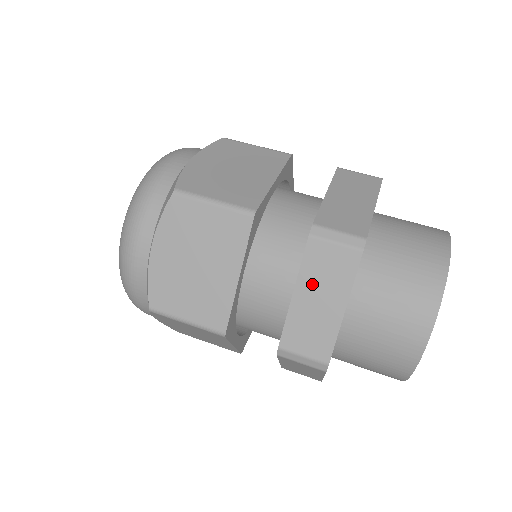
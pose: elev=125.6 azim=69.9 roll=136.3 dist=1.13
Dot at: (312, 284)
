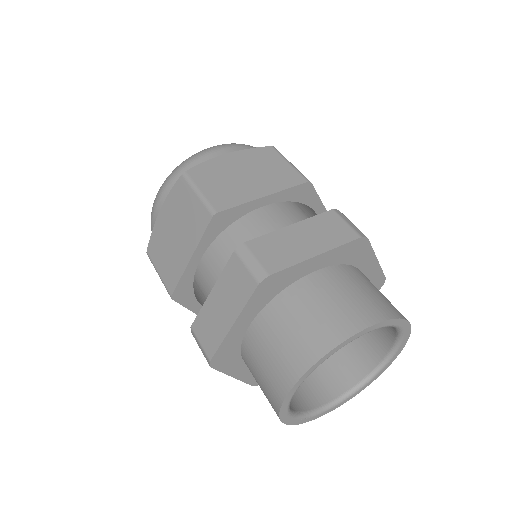
Dot at: (309, 229)
